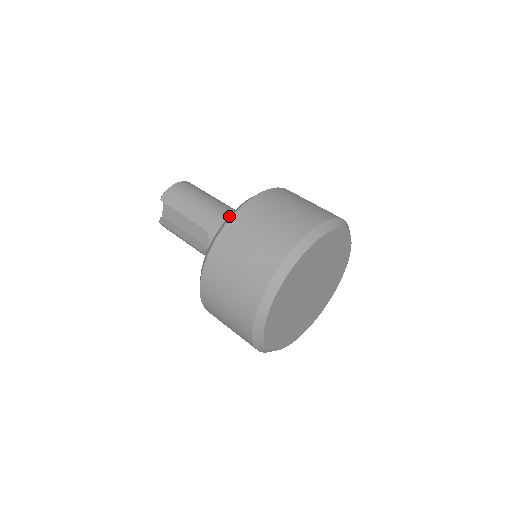
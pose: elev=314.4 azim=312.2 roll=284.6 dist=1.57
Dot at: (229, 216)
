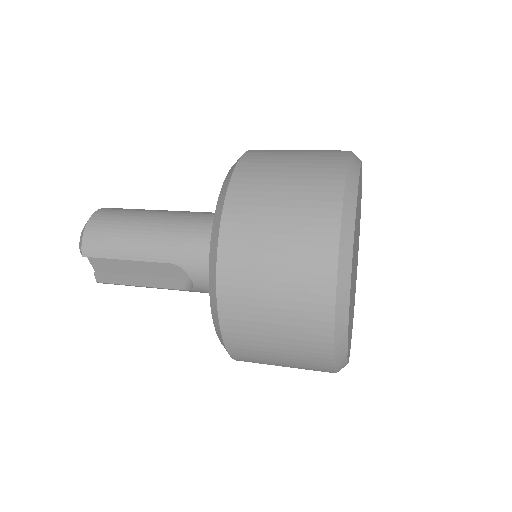
Dot at: (211, 237)
